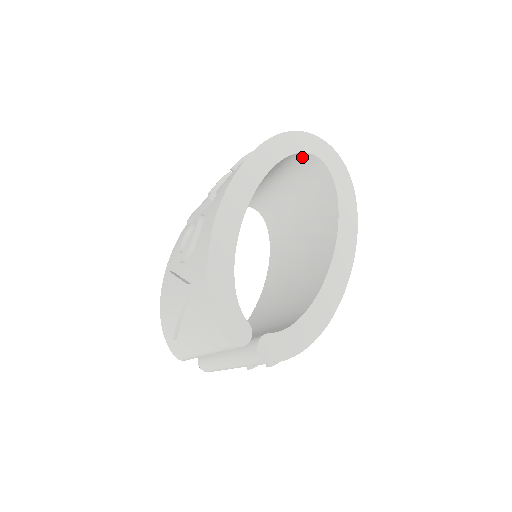
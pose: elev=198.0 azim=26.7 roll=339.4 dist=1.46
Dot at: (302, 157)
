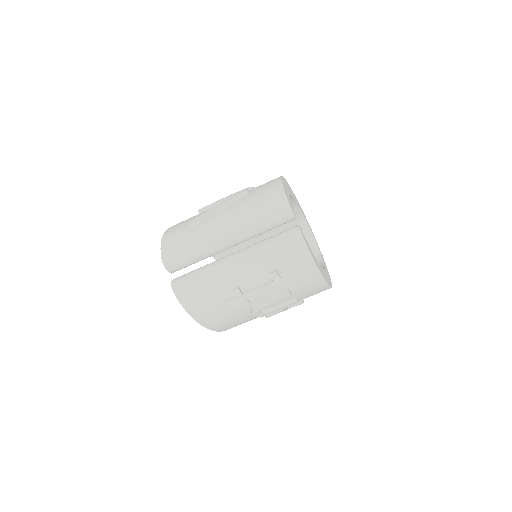
Dot at: (306, 235)
